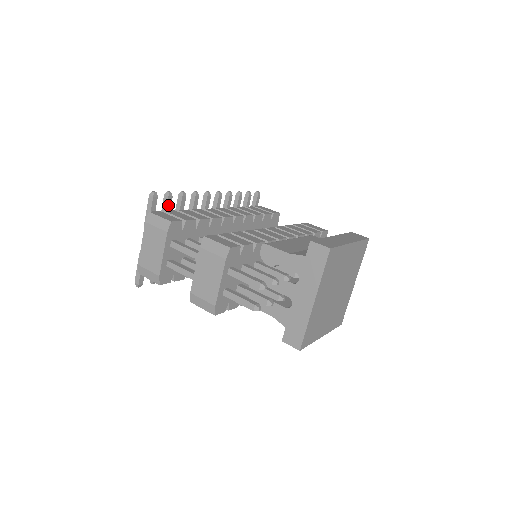
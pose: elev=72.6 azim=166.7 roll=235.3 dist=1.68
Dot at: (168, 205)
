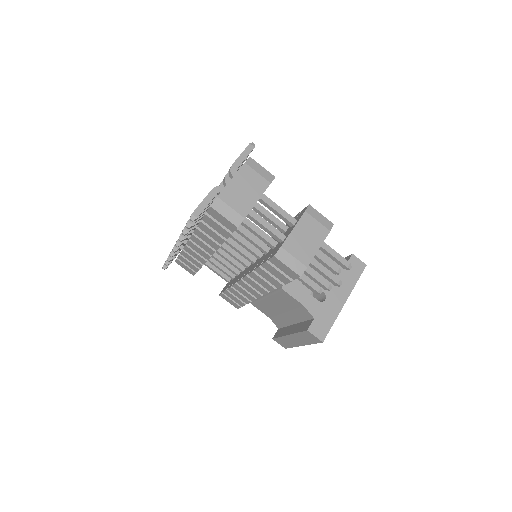
Dot at: (242, 164)
